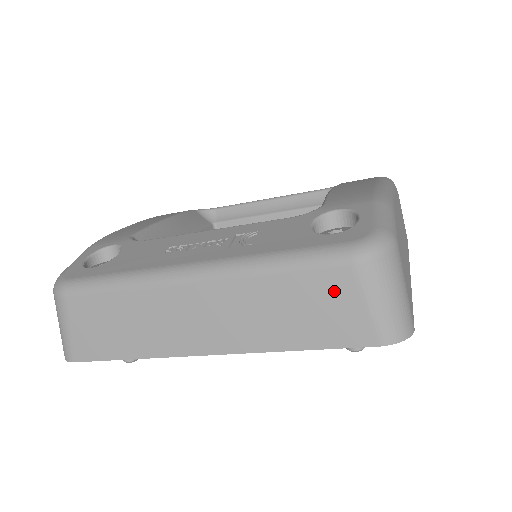
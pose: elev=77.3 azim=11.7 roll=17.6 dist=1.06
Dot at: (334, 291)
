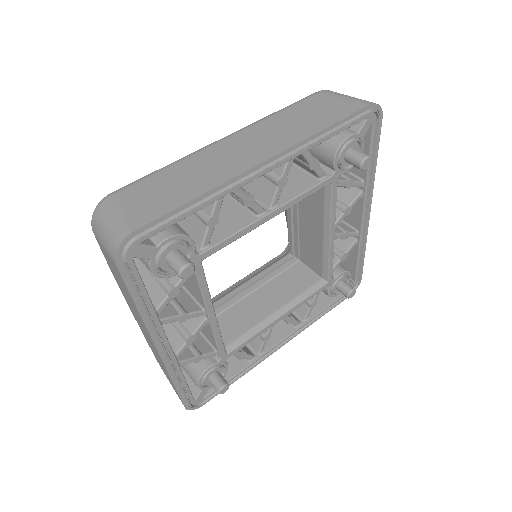
Dot at: (322, 102)
